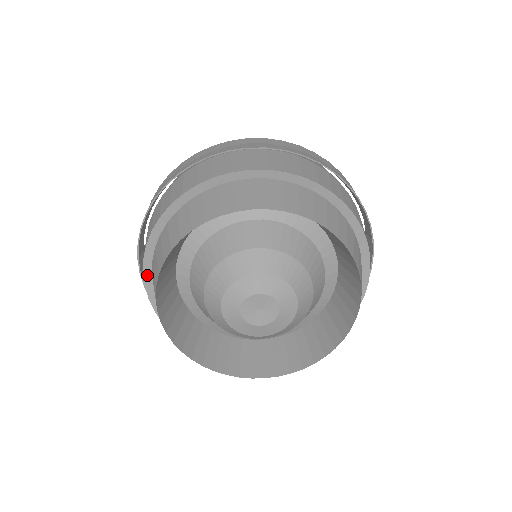
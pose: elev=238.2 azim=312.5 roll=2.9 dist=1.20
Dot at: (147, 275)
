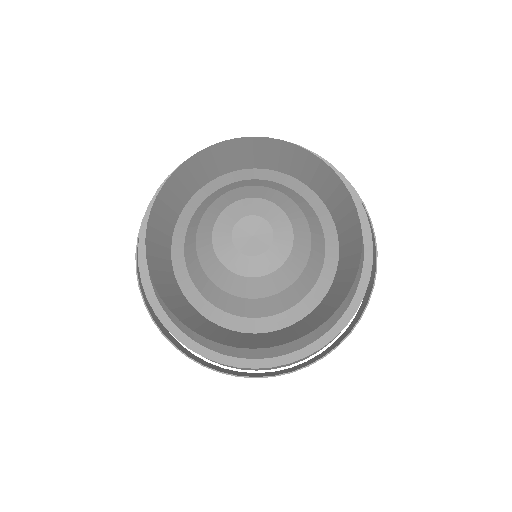
Dot at: (168, 325)
